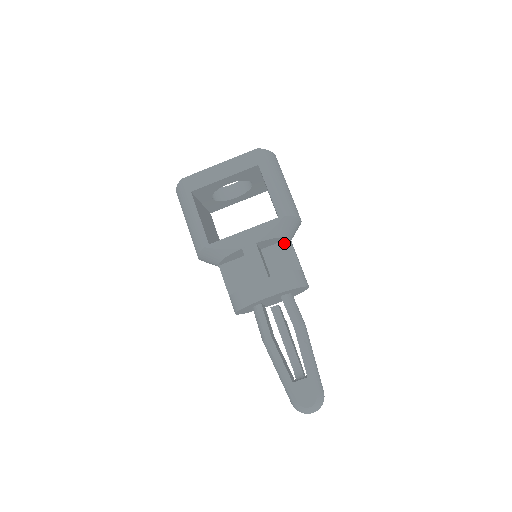
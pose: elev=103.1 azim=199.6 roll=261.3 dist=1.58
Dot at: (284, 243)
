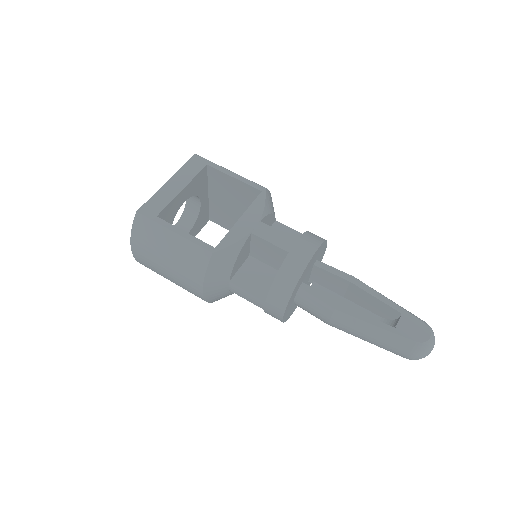
Dot at: (274, 226)
